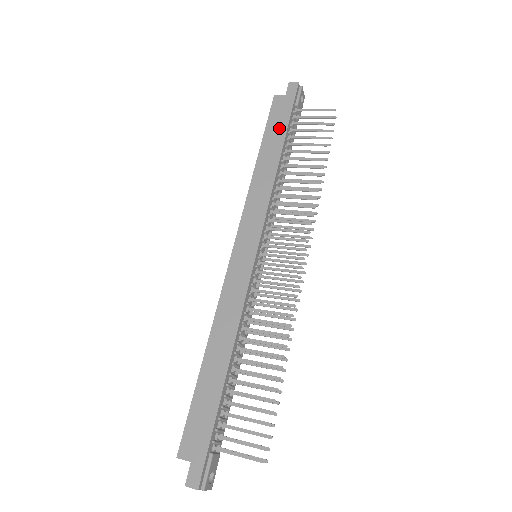
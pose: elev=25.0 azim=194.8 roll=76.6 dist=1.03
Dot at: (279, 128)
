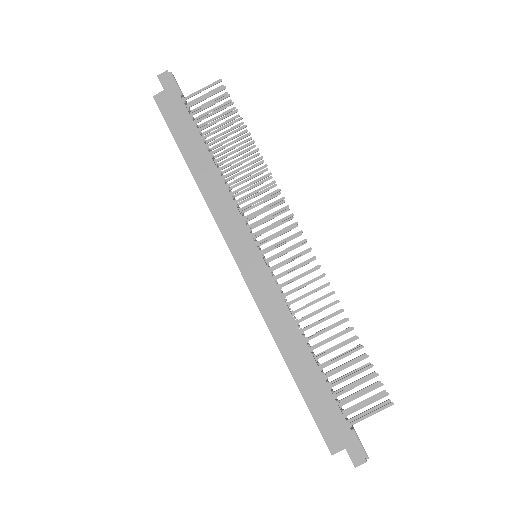
Dot at: (186, 127)
